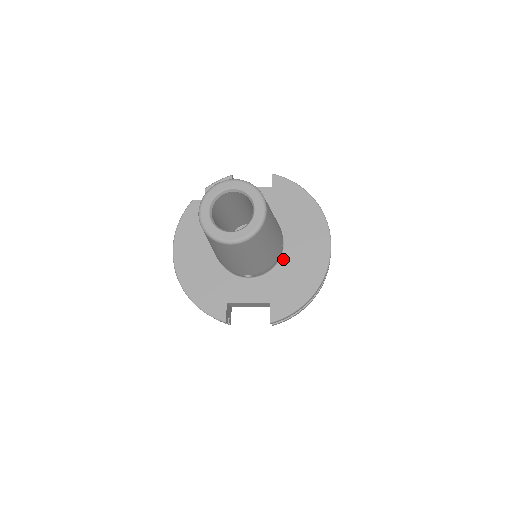
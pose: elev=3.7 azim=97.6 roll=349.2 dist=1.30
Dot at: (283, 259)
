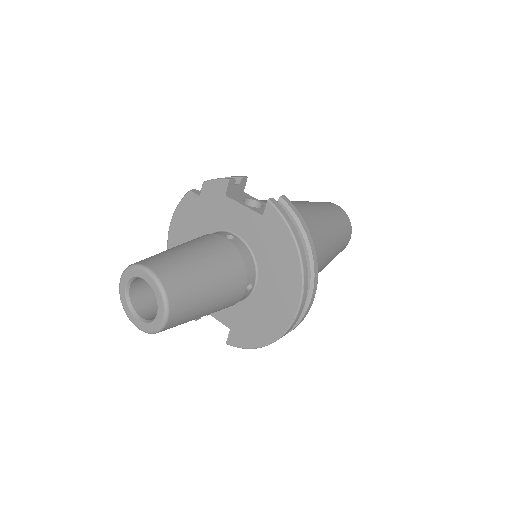
Dot at: (251, 298)
